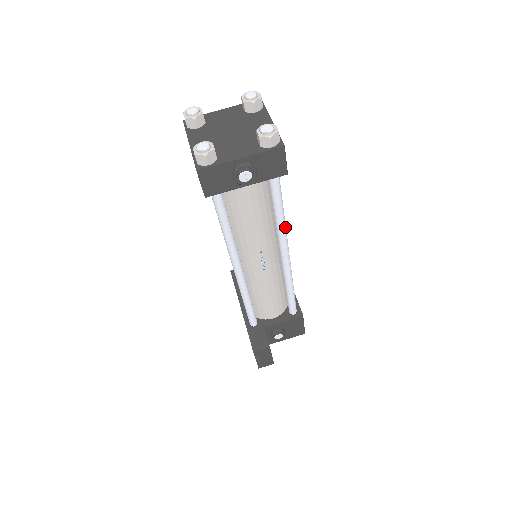
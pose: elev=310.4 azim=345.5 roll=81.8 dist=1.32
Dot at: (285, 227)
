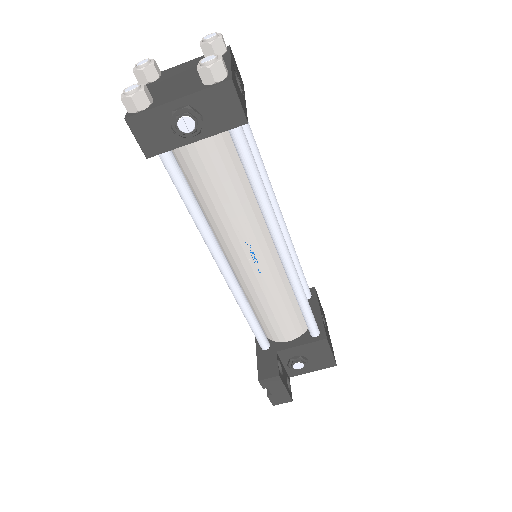
Dot at: (270, 207)
